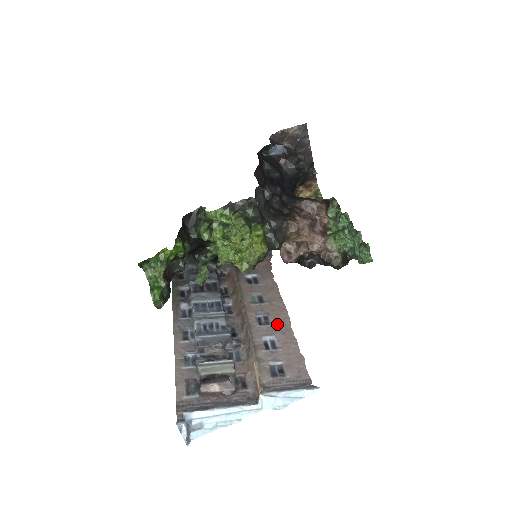
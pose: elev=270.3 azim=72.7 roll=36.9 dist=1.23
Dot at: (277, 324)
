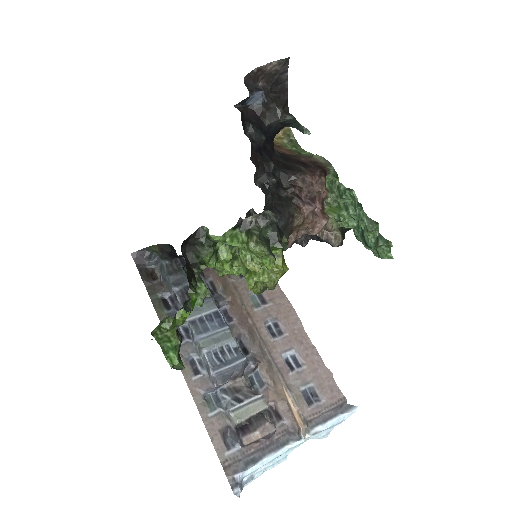
Dot at: (291, 332)
